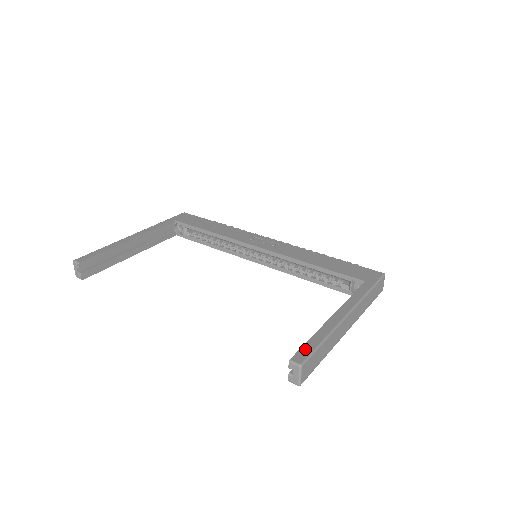
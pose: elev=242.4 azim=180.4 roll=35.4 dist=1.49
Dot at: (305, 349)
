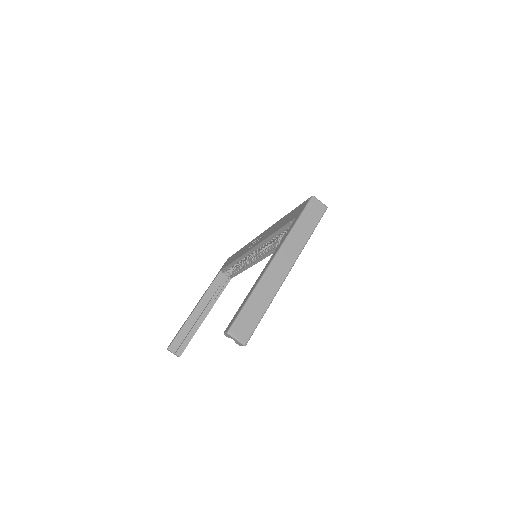
Dot at: (234, 316)
